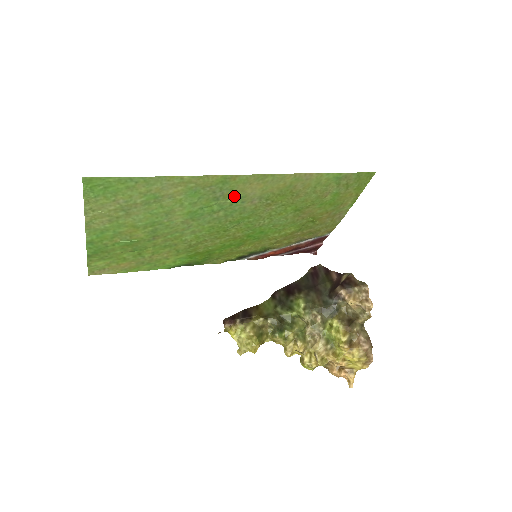
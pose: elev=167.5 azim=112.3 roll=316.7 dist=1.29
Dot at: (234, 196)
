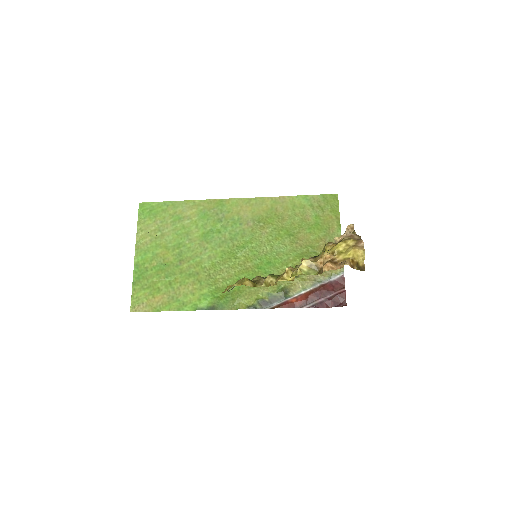
Dot at: (233, 219)
